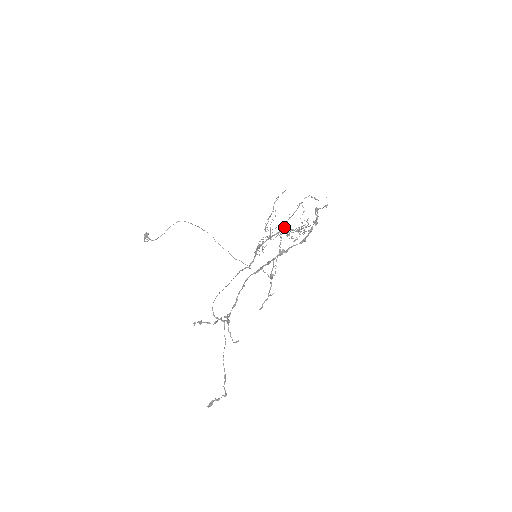
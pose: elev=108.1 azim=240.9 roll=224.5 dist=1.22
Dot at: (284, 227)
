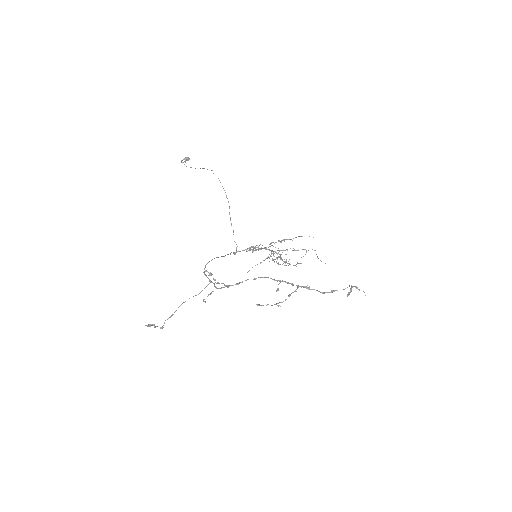
Dot at: occluded
